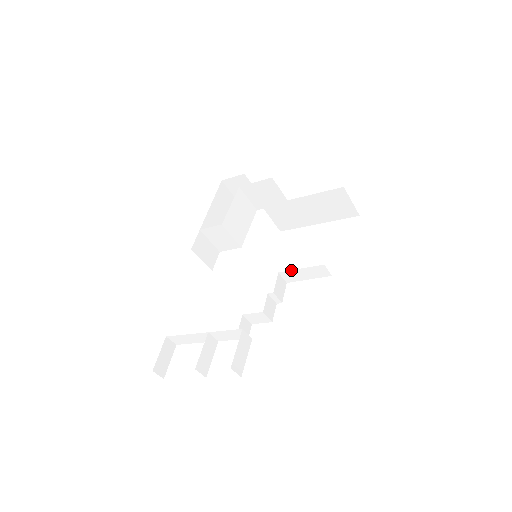
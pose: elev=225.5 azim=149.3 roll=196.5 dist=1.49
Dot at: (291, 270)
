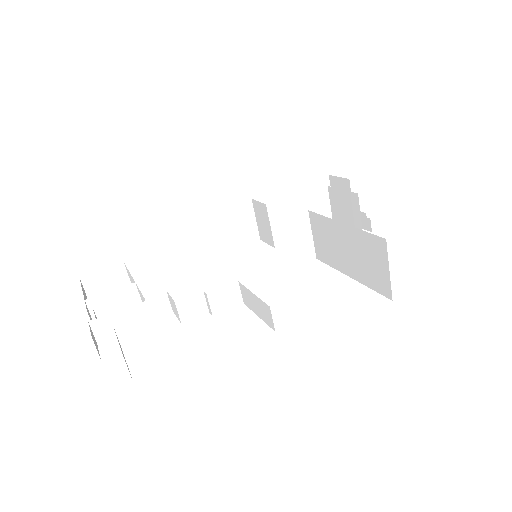
Dot at: occluded
